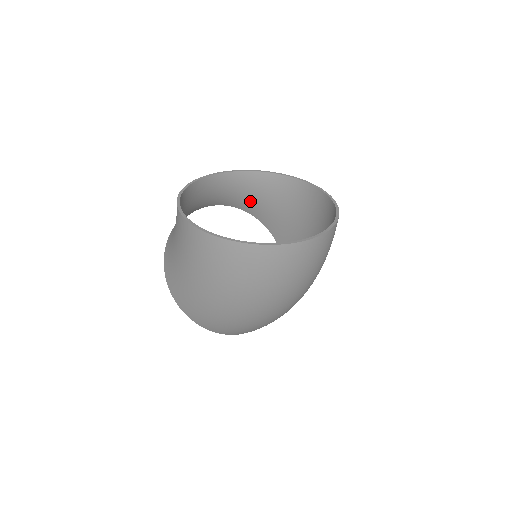
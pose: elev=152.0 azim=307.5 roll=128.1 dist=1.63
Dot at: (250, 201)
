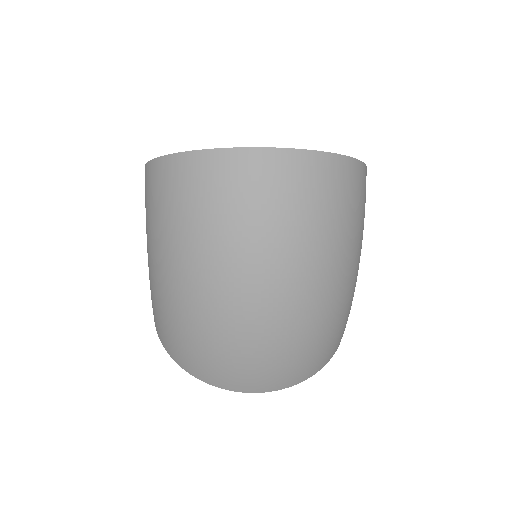
Dot at: occluded
